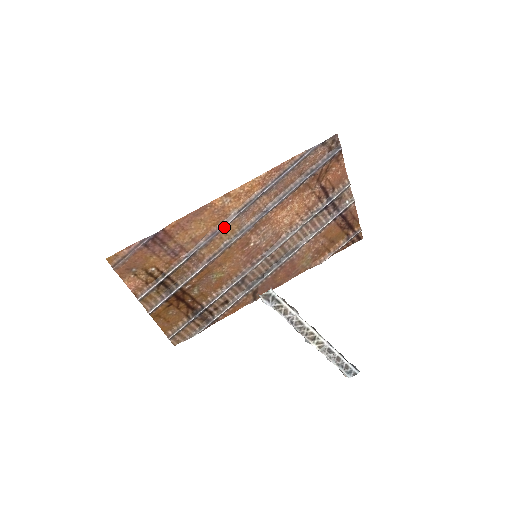
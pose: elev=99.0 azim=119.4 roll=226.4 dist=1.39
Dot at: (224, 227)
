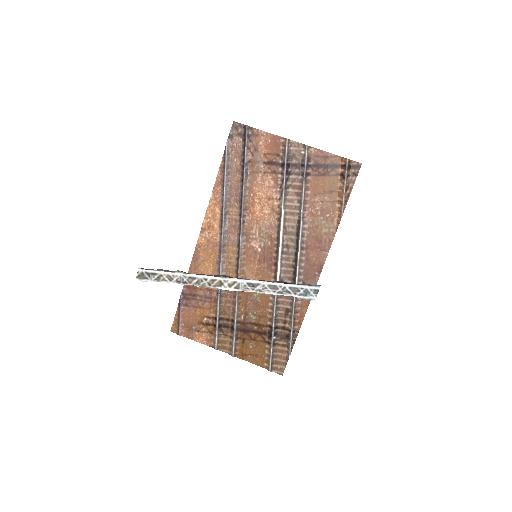
Dot at: (223, 254)
